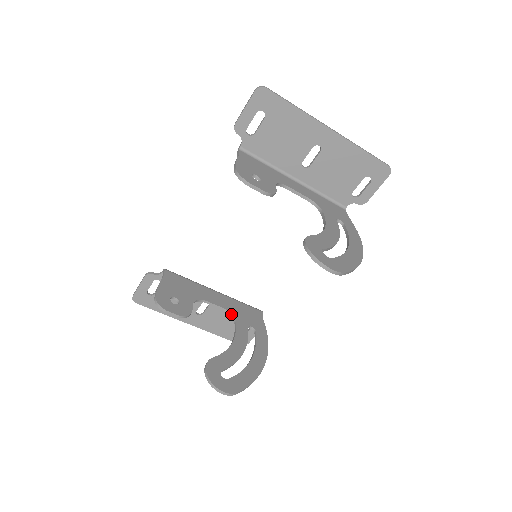
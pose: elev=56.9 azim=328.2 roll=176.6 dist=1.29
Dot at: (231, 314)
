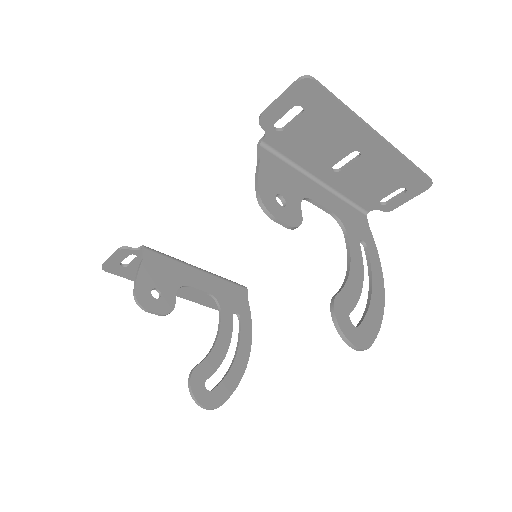
Dot at: (216, 299)
